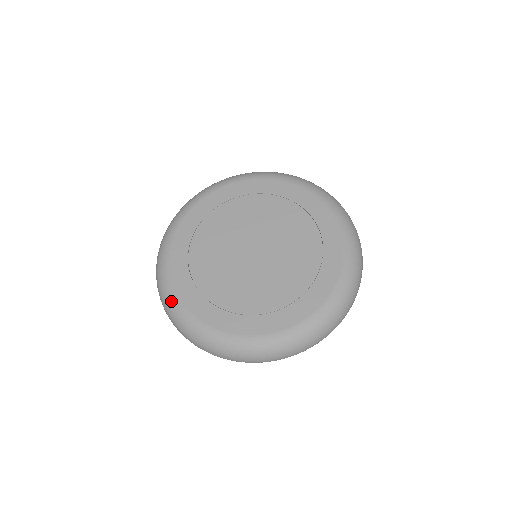
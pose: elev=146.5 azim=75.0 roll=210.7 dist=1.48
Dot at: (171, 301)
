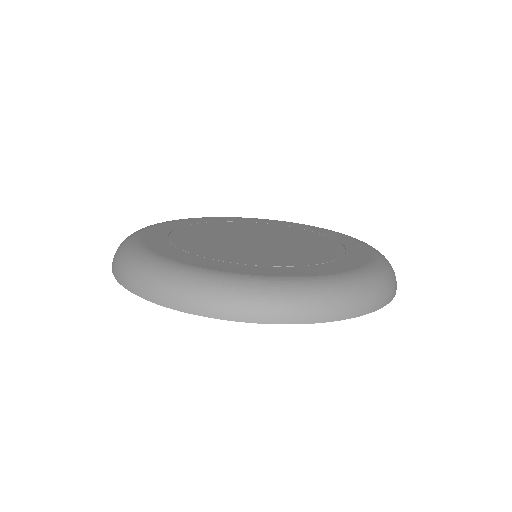
Dot at: (130, 237)
